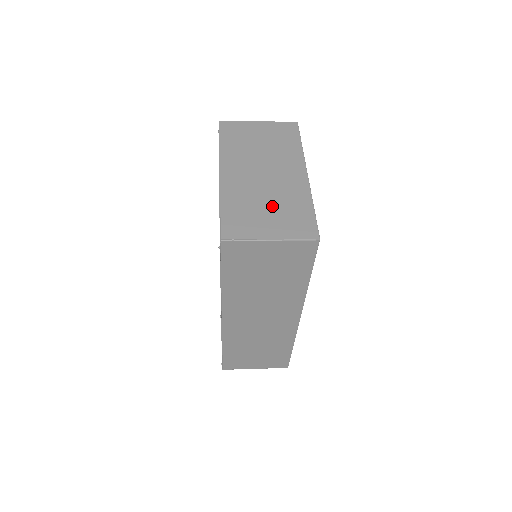
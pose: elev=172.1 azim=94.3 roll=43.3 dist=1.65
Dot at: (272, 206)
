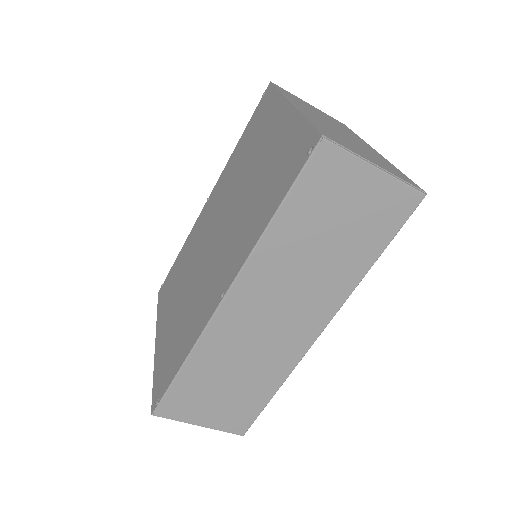
Dot at: (361, 149)
